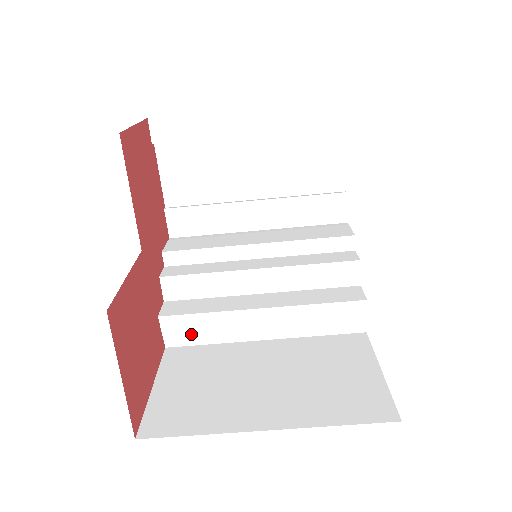
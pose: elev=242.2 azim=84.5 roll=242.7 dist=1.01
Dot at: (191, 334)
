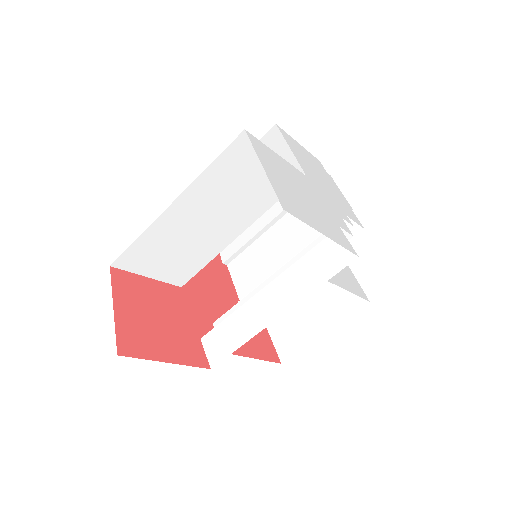
Dot at: (225, 344)
